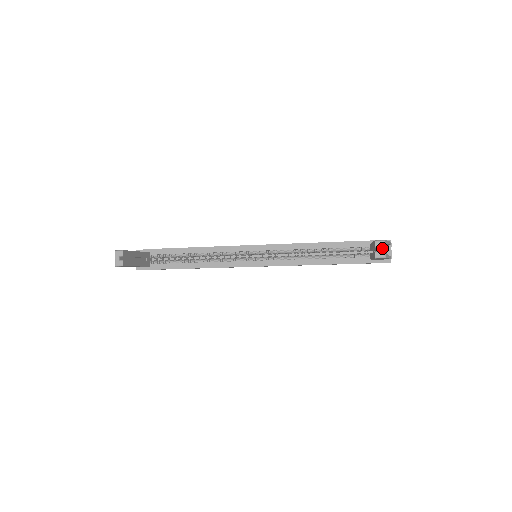
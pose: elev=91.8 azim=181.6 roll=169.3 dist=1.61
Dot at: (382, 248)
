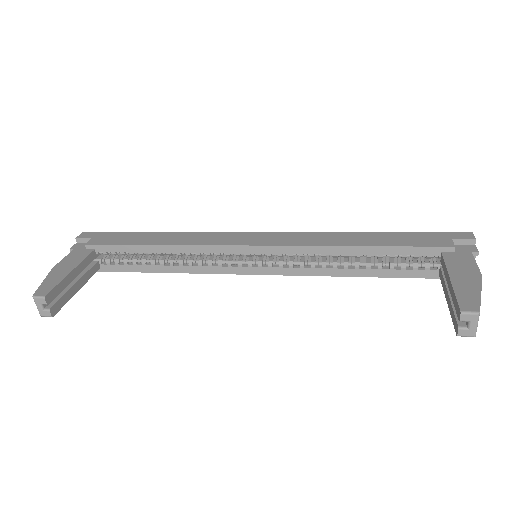
Dot at: (472, 324)
